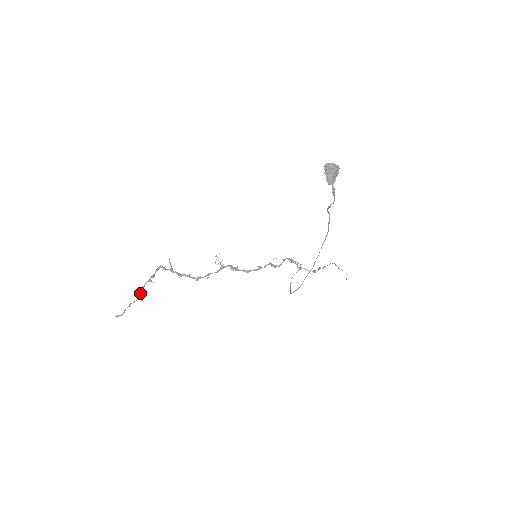
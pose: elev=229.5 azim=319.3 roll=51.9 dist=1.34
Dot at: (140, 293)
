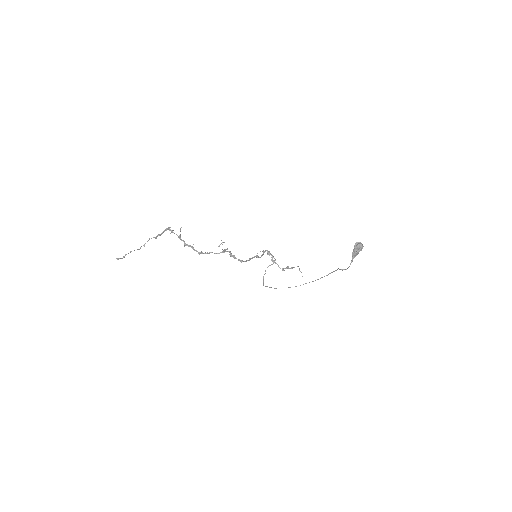
Dot at: (144, 245)
